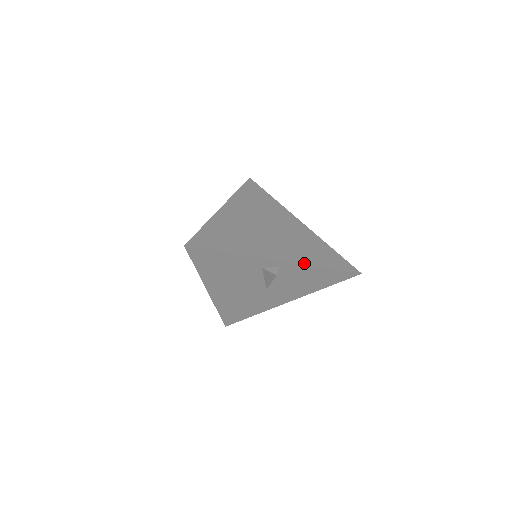
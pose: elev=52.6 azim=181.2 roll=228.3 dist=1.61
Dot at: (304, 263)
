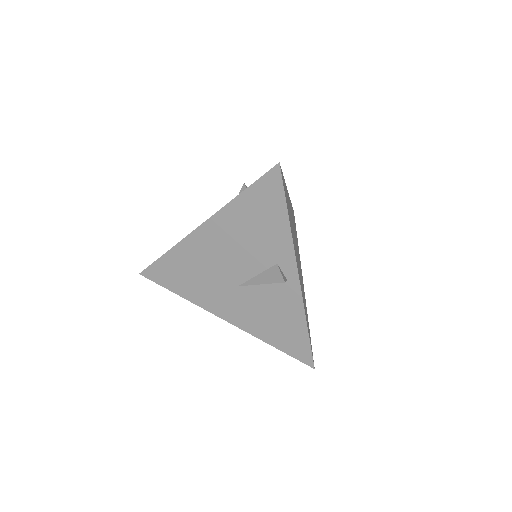
Dot at: occluded
